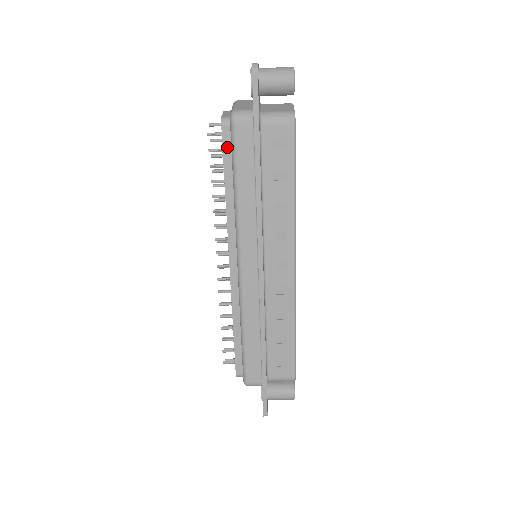
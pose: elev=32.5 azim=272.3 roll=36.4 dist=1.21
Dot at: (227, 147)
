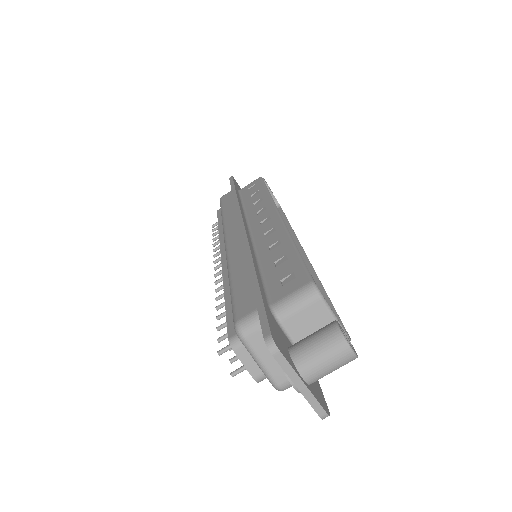
Dot at: (220, 214)
